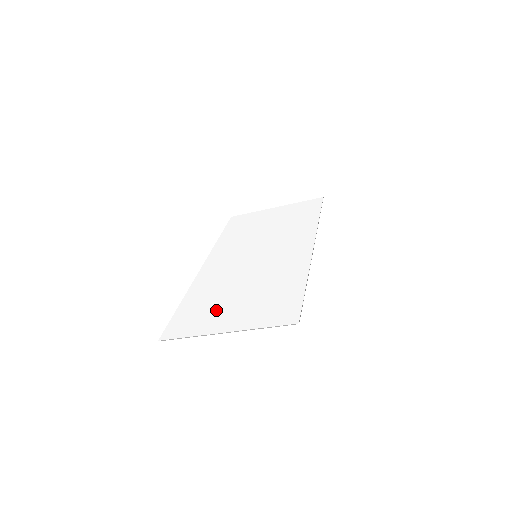
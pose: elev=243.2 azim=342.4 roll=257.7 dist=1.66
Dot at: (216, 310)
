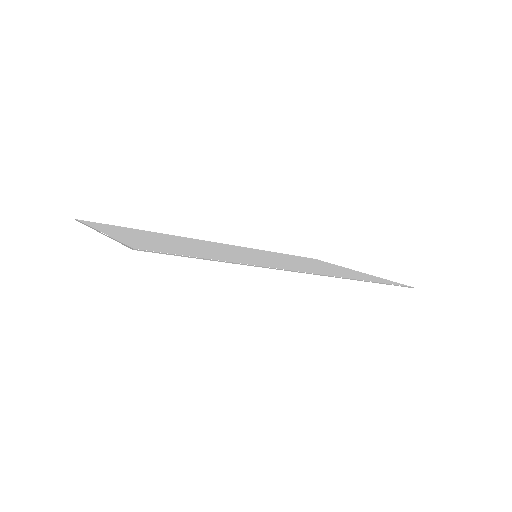
Dot at: (140, 234)
